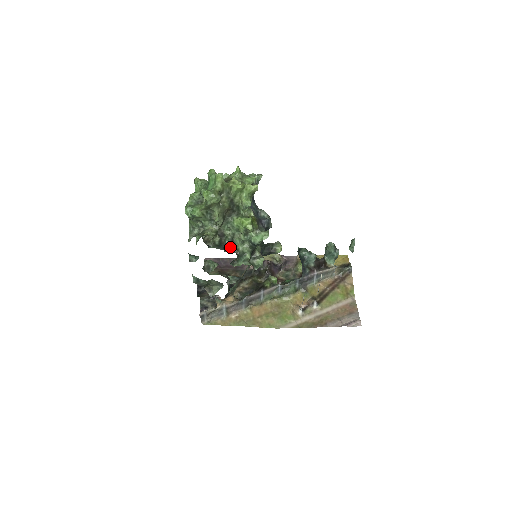
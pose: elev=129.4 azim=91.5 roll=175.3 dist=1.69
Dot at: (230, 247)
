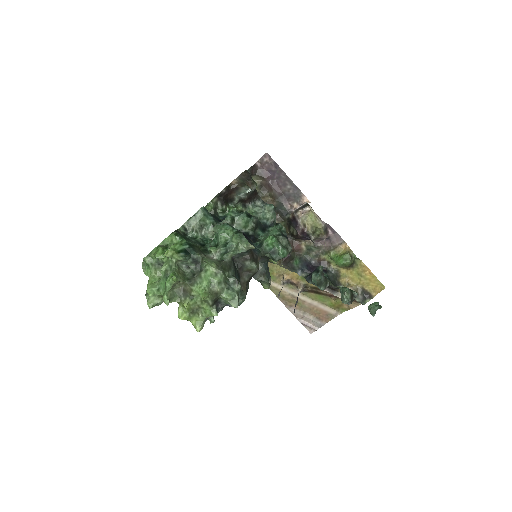
Dot at: occluded
